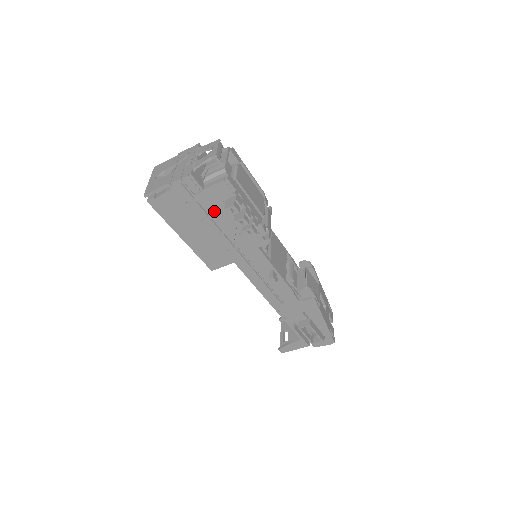
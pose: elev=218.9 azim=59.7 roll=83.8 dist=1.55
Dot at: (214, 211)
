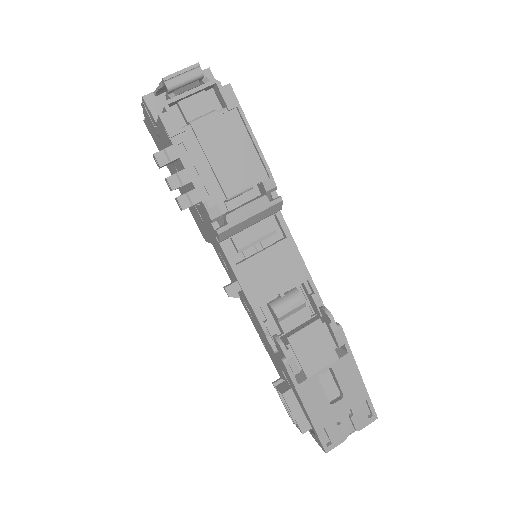
Dot at: occluded
